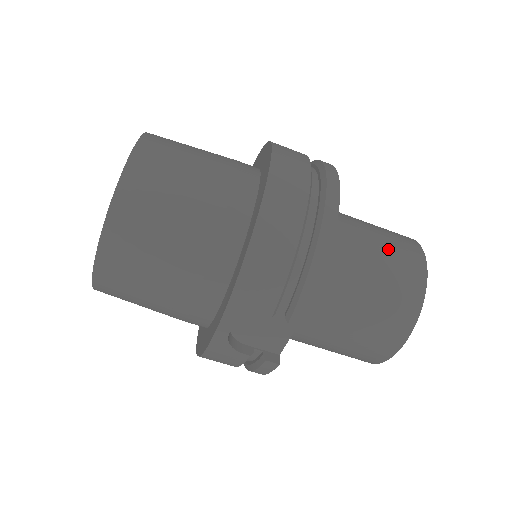
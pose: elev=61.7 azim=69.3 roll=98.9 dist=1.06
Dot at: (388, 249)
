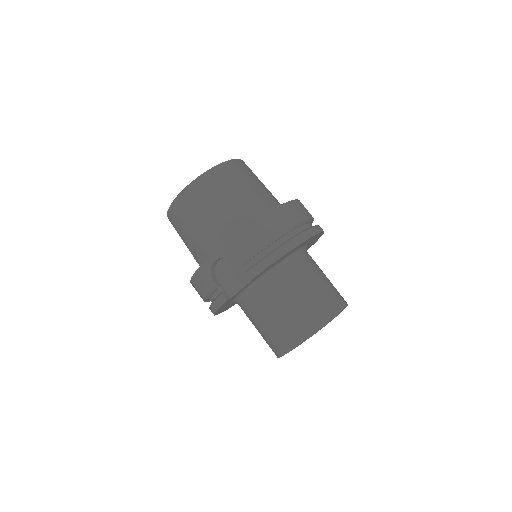
Dot at: (325, 289)
